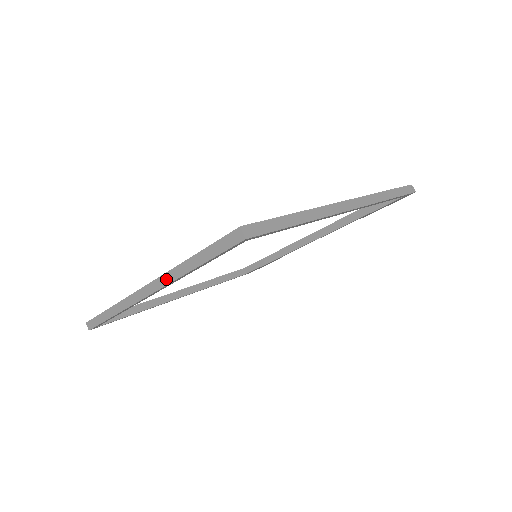
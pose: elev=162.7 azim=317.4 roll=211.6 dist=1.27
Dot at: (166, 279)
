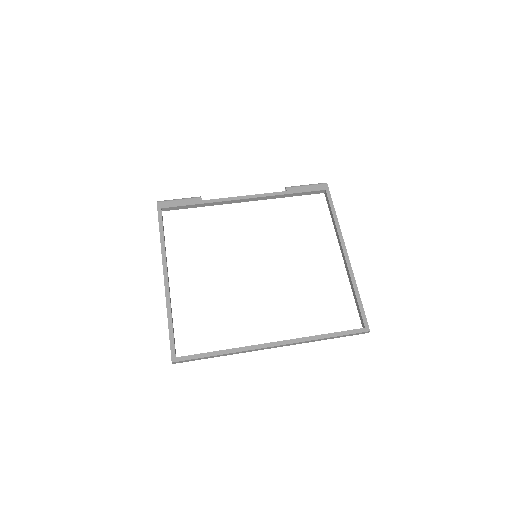
Dot at: (300, 343)
